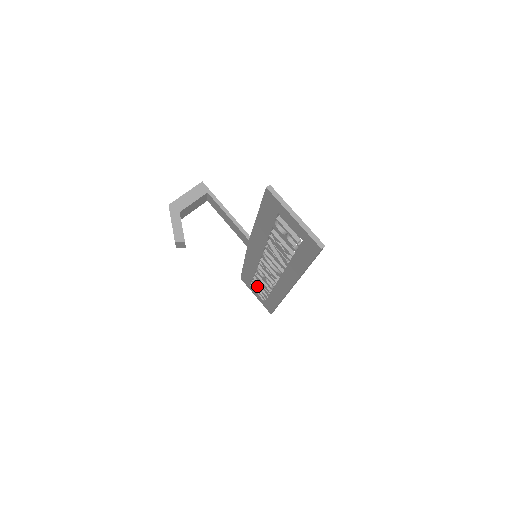
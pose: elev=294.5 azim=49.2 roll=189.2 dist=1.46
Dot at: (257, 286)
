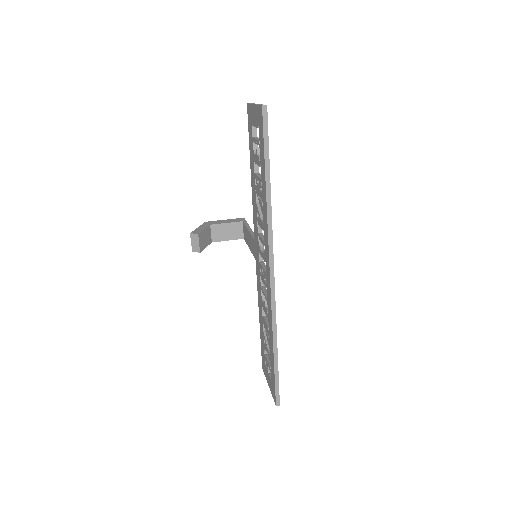
Dot at: (266, 347)
